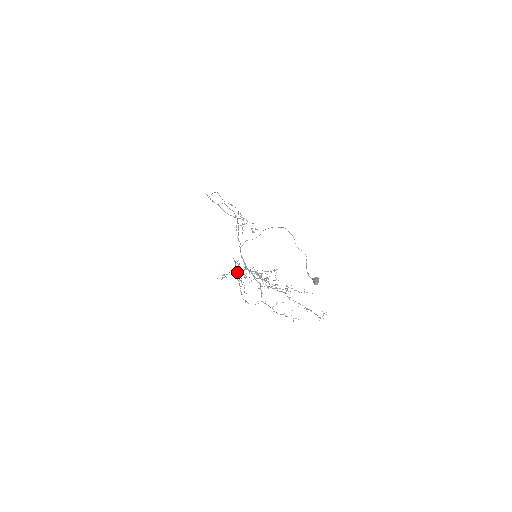
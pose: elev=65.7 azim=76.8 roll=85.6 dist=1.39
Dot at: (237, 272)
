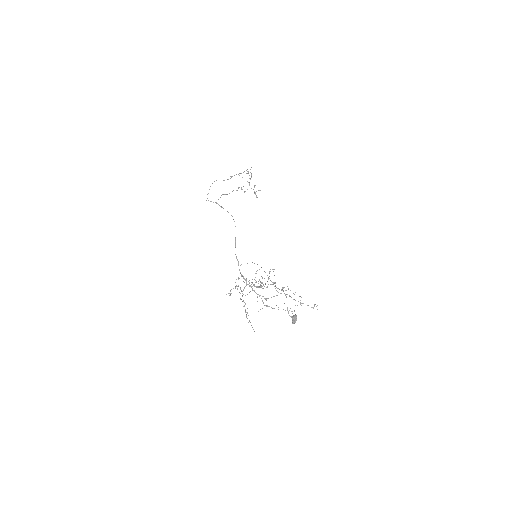
Dot at: (240, 293)
